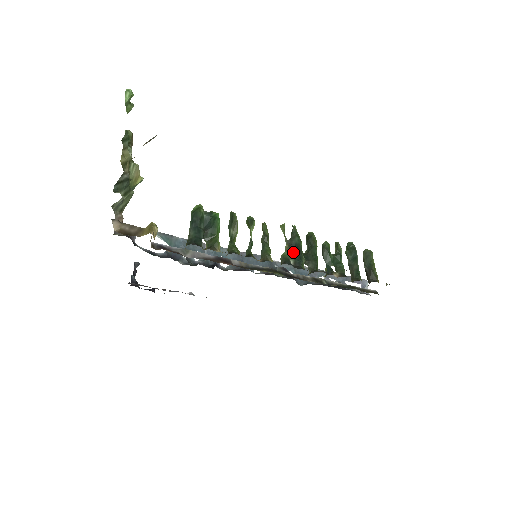
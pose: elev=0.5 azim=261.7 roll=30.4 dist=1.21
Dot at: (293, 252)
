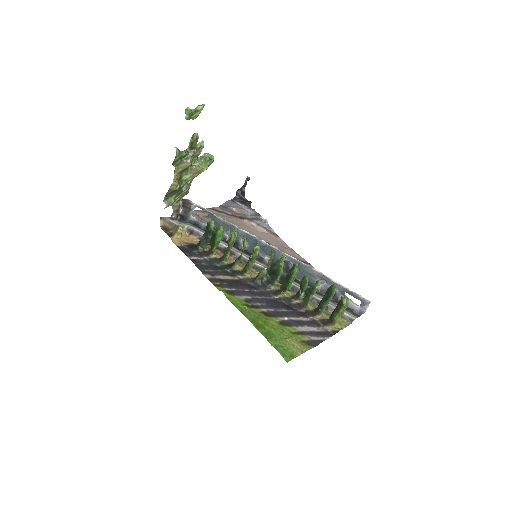
Dot at: (270, 273)
